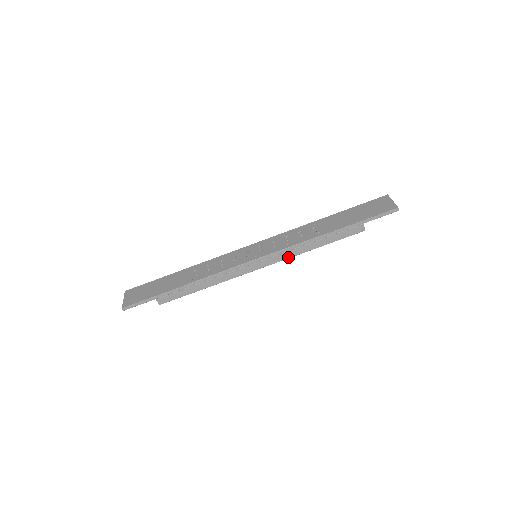
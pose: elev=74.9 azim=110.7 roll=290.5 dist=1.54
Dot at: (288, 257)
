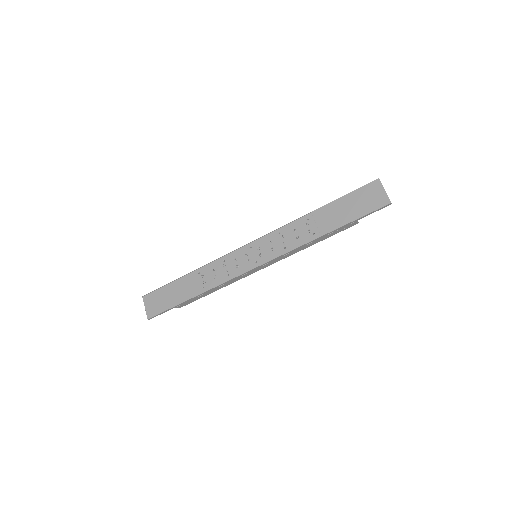
Dot at: (287, 256)
